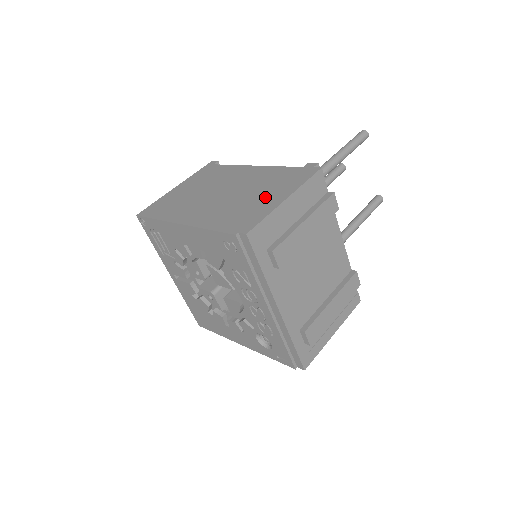
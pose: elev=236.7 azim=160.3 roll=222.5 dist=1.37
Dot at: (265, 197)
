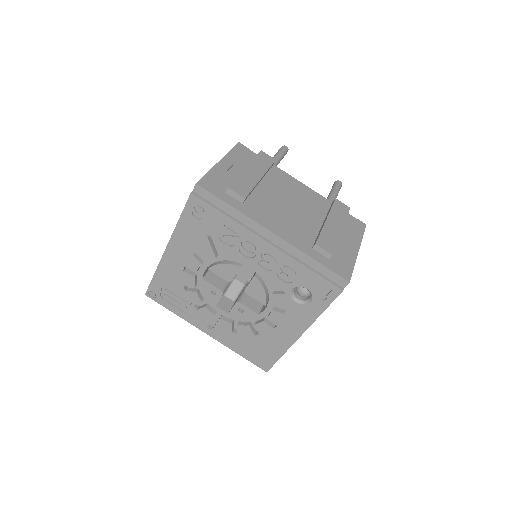
Dot at: occluded
